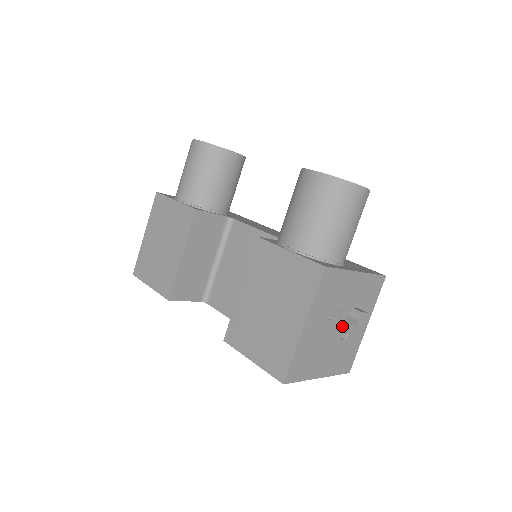
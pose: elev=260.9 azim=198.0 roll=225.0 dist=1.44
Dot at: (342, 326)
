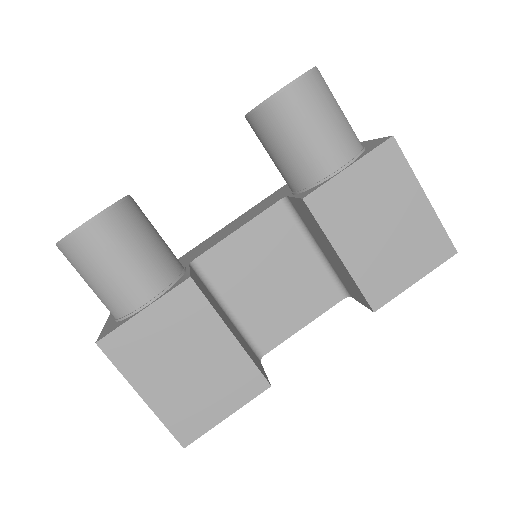
Dot at: occluded
